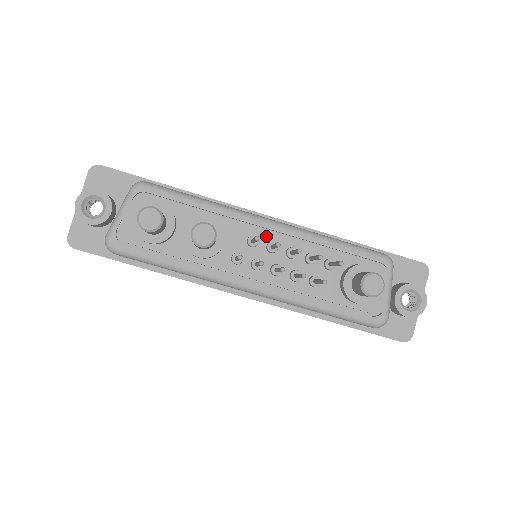
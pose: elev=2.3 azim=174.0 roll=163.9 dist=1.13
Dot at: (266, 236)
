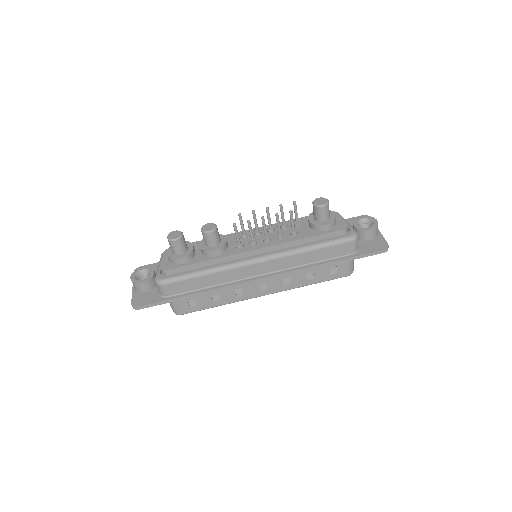
Dot at: occluded
